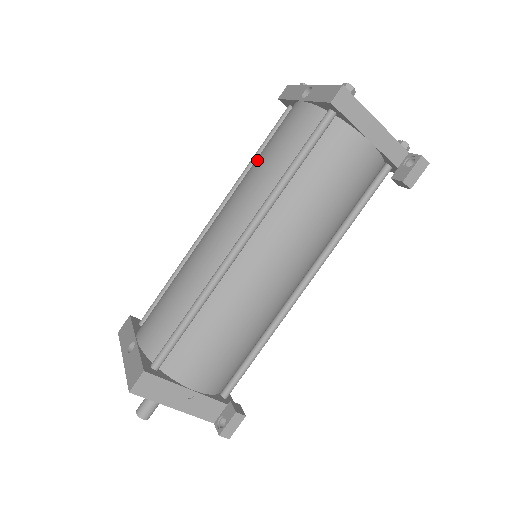
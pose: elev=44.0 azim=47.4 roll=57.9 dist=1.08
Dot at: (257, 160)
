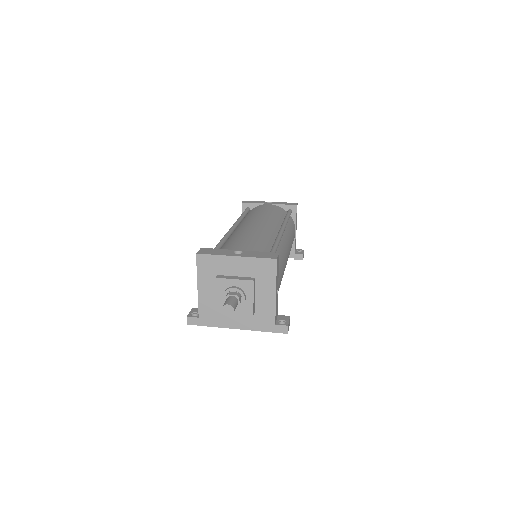
Dot at: (259, 212)
